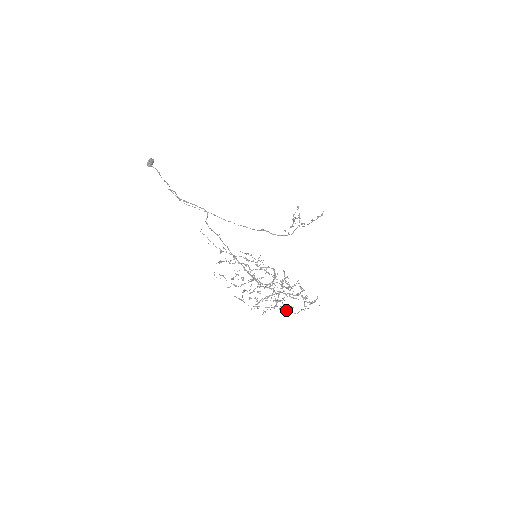
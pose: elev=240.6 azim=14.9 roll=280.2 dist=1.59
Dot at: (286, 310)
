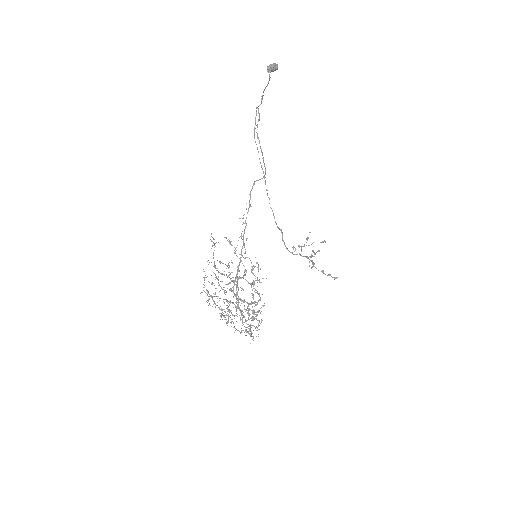
Dot at: occluded
